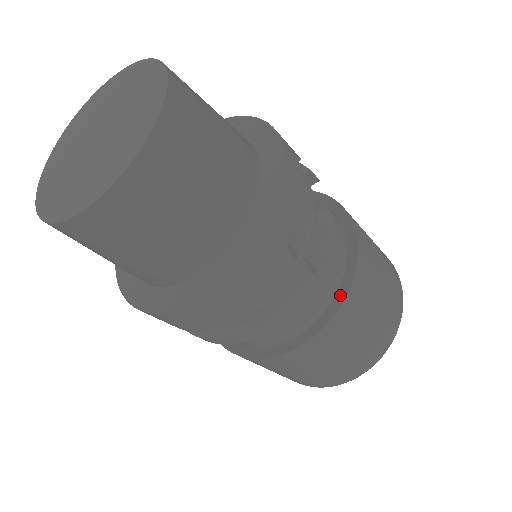
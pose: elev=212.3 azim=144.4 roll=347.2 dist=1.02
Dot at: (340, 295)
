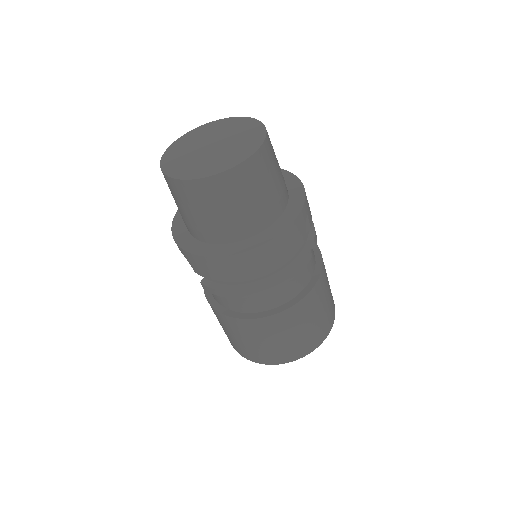
Dot at: (315, 276)
